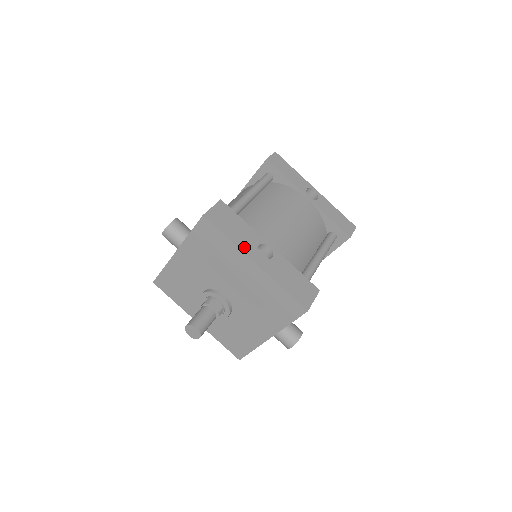
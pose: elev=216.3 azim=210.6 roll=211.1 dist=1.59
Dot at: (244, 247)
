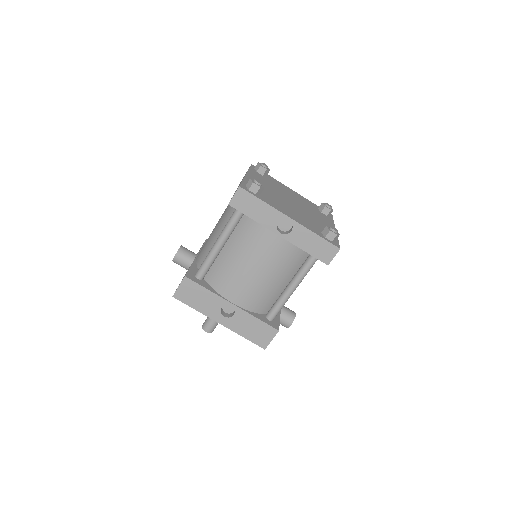
Dot at: (209, 313)
